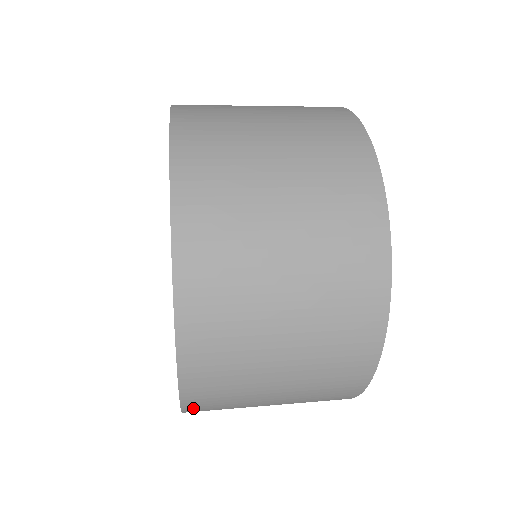
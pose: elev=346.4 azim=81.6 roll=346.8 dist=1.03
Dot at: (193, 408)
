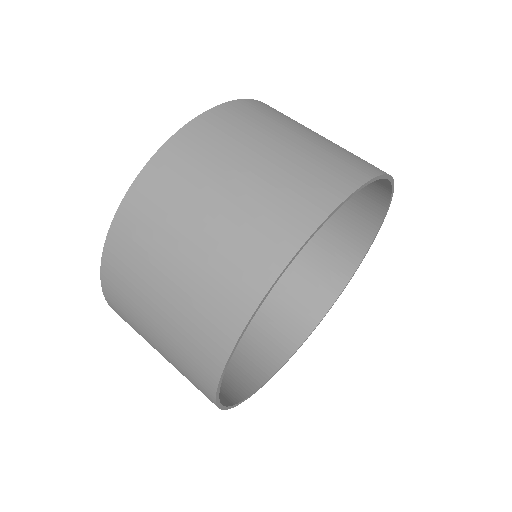
Dot at: occluded
